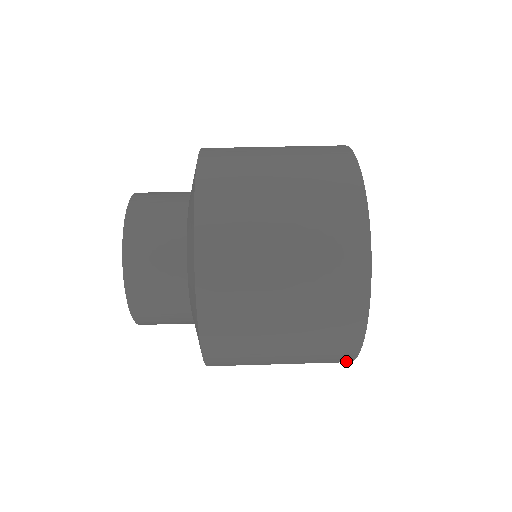
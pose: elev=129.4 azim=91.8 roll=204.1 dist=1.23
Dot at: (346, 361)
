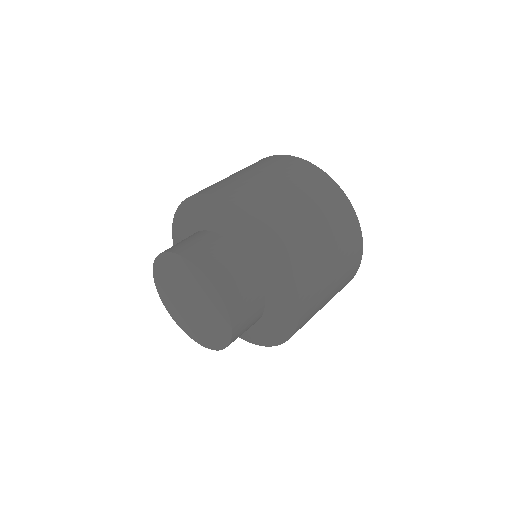
Dot at: occluded
